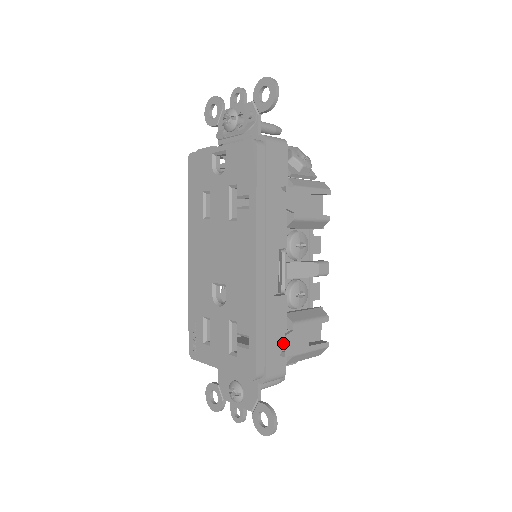
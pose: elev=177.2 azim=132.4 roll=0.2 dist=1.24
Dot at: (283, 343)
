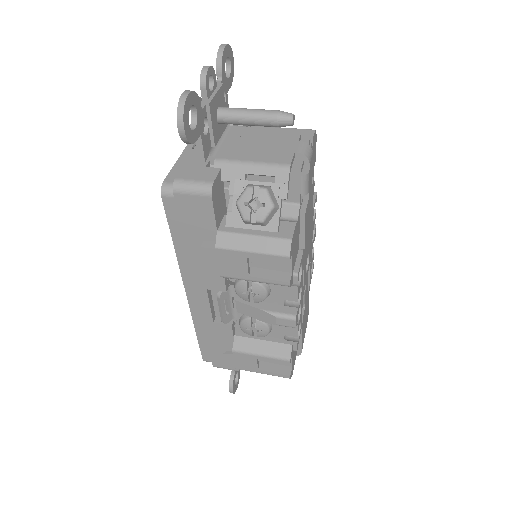
Dot at: occluded
